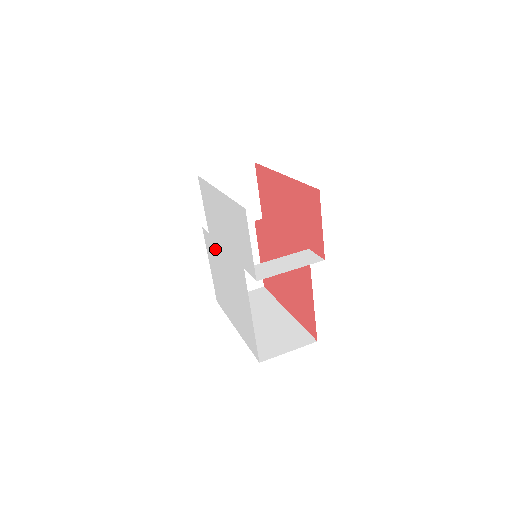
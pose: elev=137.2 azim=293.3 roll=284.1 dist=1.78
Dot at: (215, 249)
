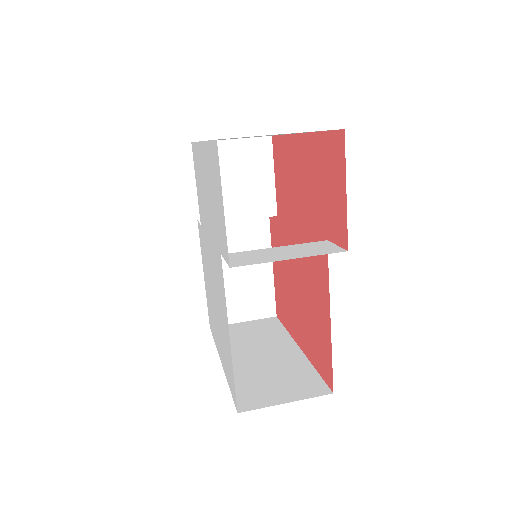
Dot at: (205, 245)
